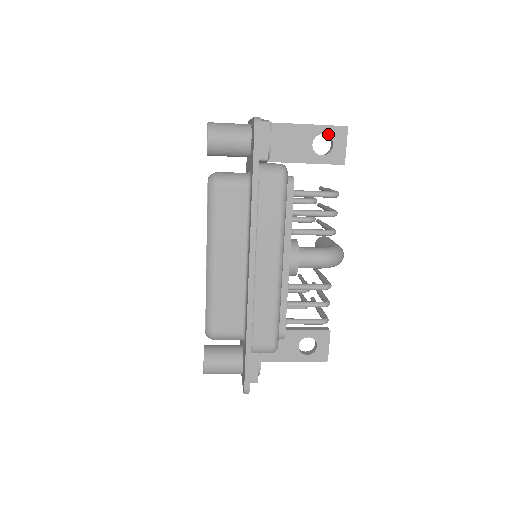
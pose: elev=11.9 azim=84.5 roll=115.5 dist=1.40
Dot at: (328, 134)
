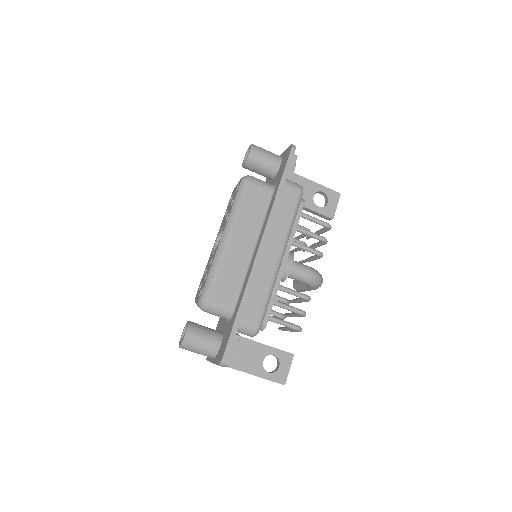
Dot at: (326, 193)
